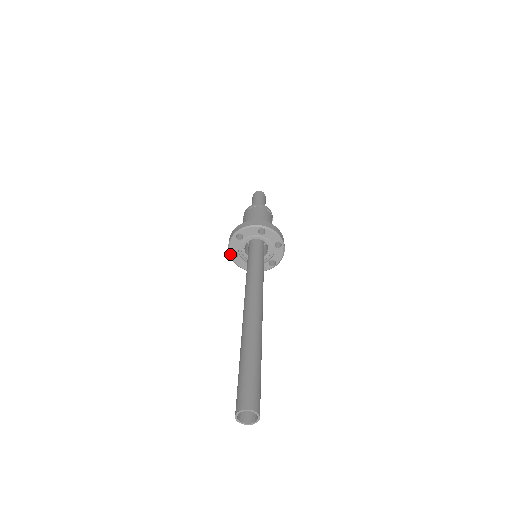
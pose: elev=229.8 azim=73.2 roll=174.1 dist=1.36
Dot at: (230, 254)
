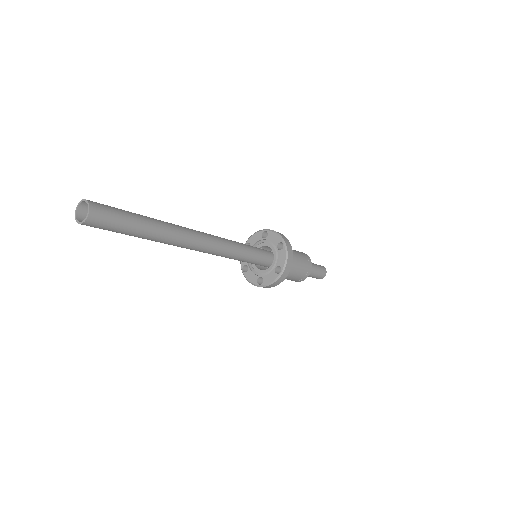
Dot at: (242, 269)
